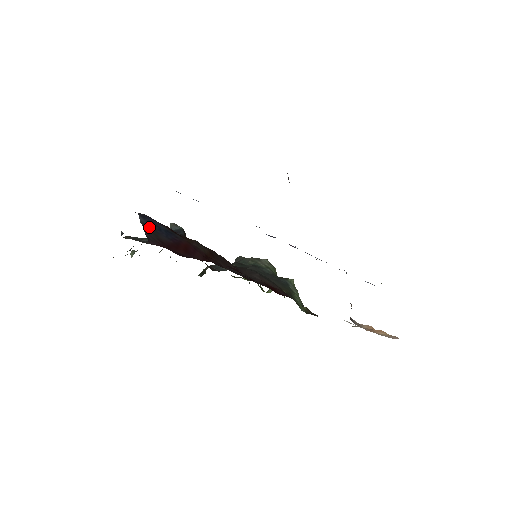
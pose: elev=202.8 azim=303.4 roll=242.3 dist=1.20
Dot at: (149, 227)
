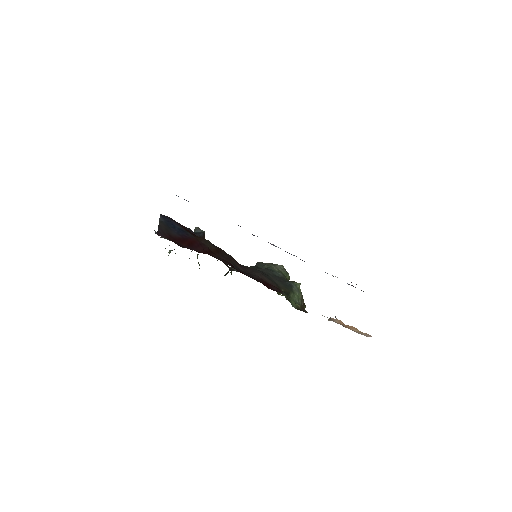
Dot at: (164, 224)
